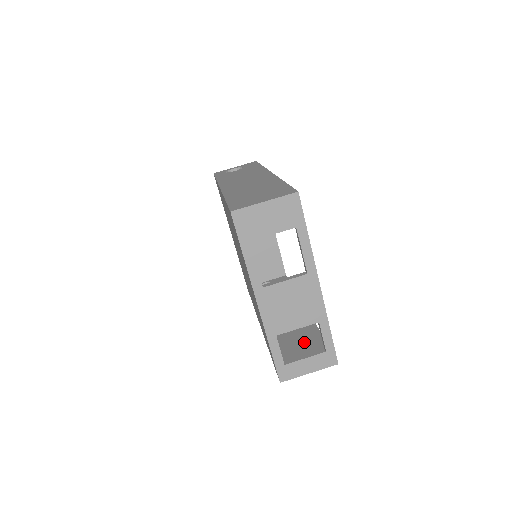
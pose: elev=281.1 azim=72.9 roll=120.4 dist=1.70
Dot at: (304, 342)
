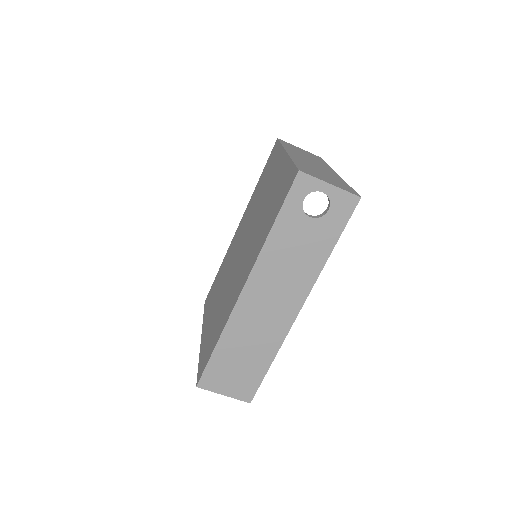
Dot at: occluded
